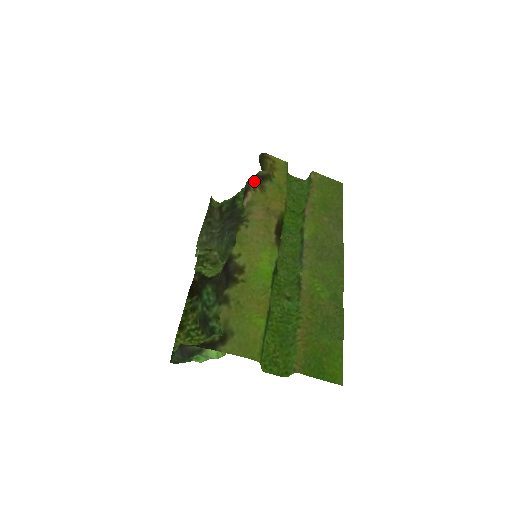
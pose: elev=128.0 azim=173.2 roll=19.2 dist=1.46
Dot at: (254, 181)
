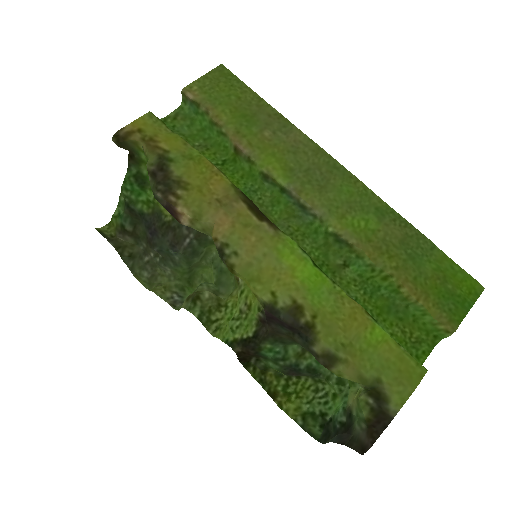
Dot at: (162, 187)
